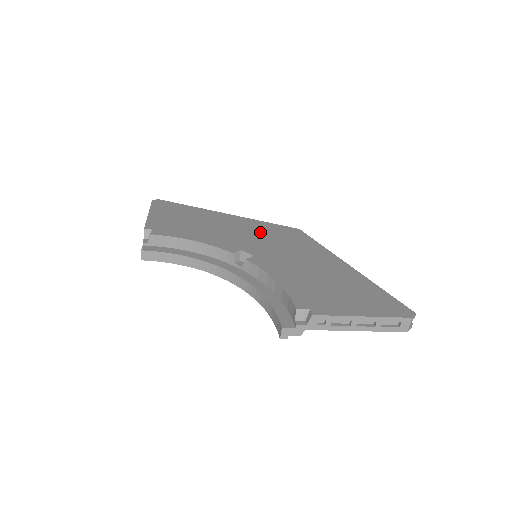
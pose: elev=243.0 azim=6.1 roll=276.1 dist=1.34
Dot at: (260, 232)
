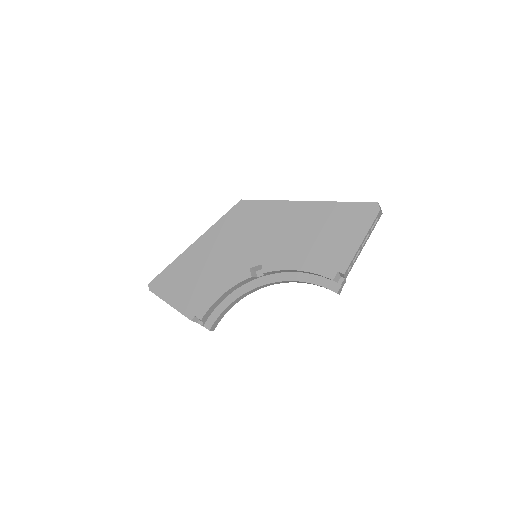
Dot at: (232, 236)
